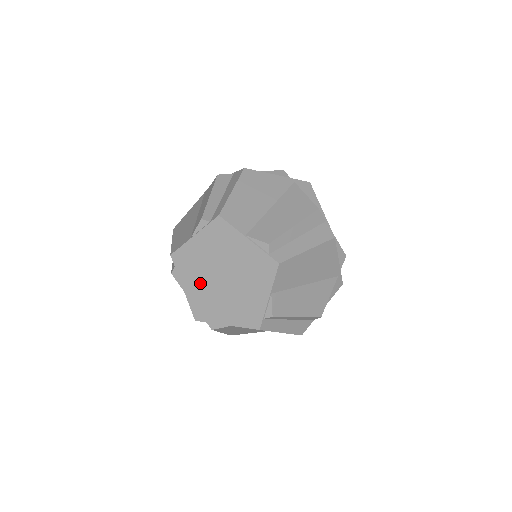
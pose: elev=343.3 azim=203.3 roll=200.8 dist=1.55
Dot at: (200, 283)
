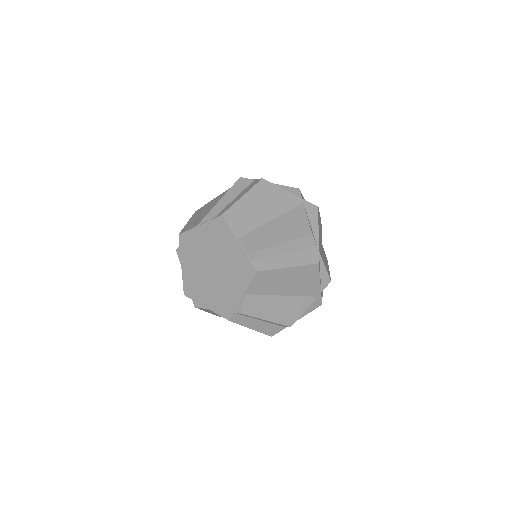
Dot at: (208, 290)
